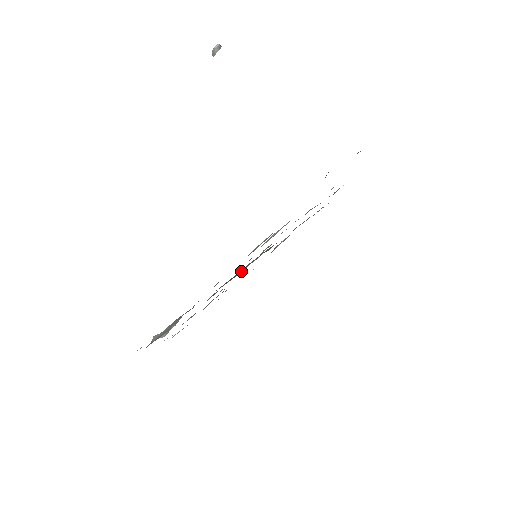
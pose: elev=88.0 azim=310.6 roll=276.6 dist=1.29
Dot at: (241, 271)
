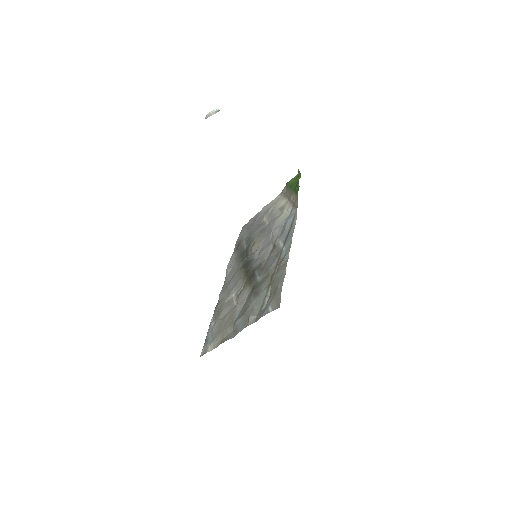
Dot at: (255, 267)
